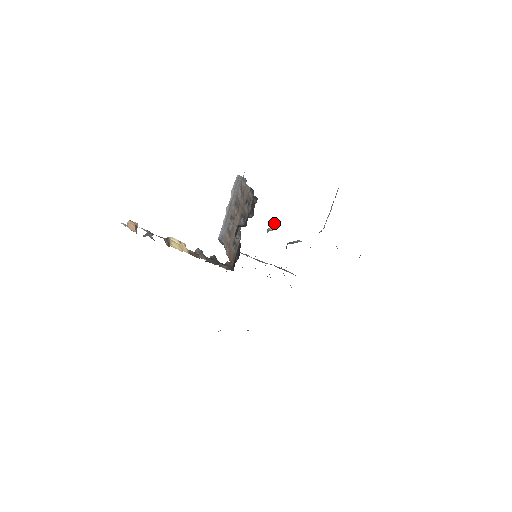
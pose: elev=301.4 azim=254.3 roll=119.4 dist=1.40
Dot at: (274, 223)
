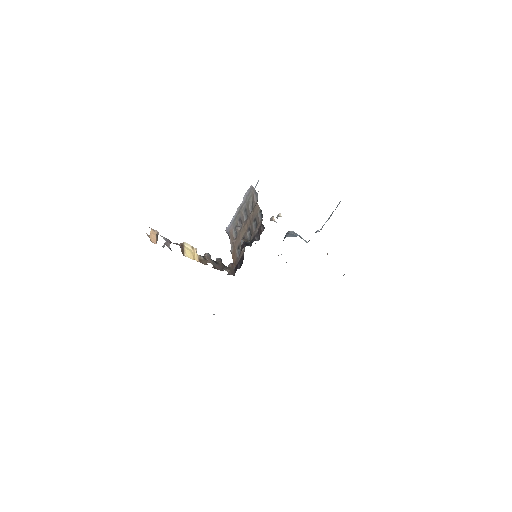
Dot at: occluded
